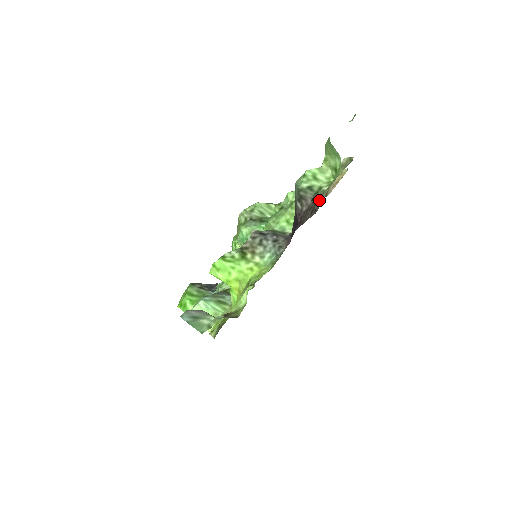
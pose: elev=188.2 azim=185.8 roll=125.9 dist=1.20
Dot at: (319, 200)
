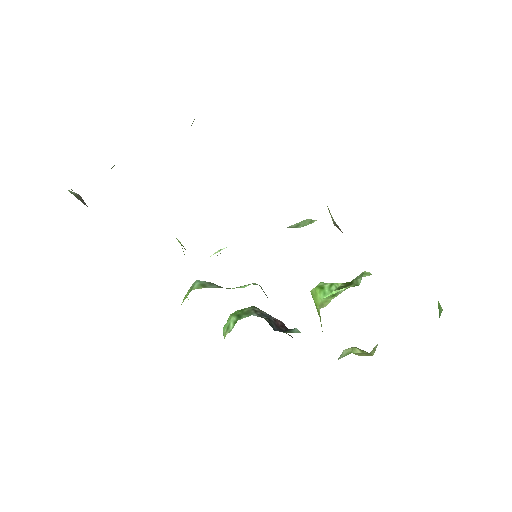
Dot at: occluded
